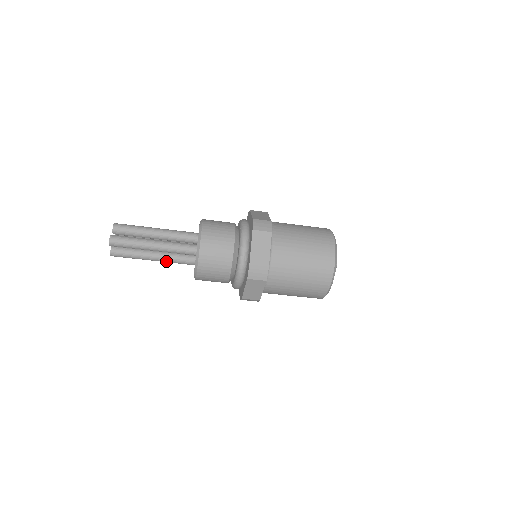
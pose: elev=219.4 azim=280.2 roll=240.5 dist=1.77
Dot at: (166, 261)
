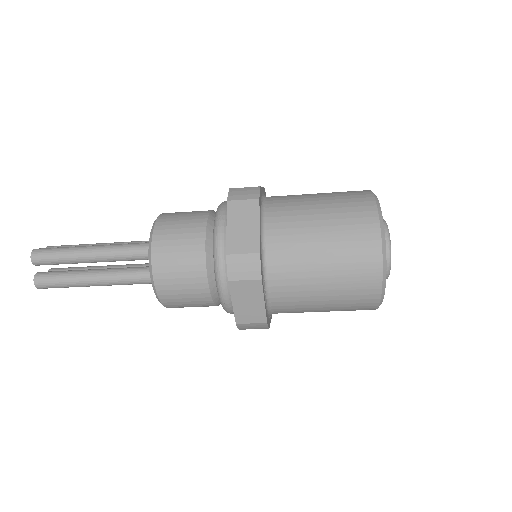
Dot at: occluded
